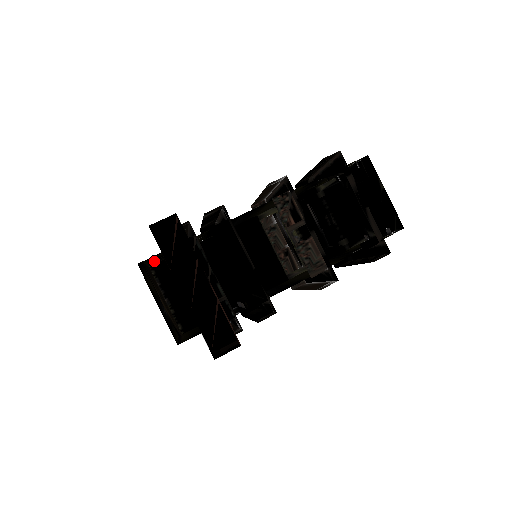
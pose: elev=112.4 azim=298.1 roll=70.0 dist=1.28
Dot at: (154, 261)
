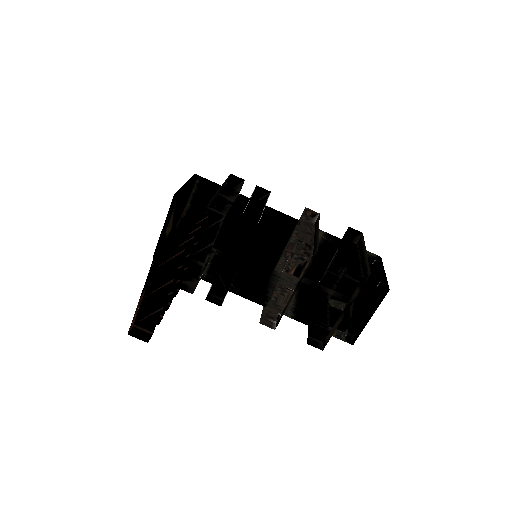
Dot at: occluded
